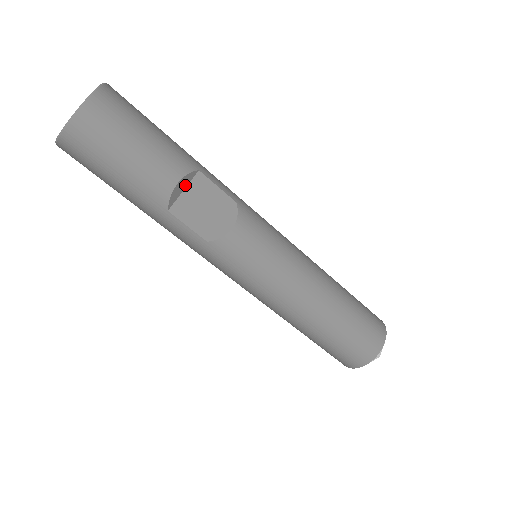
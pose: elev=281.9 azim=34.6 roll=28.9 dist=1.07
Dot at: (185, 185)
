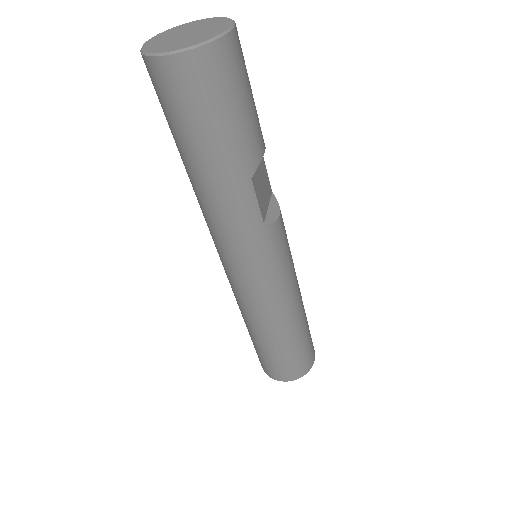
Dot at: occluded
